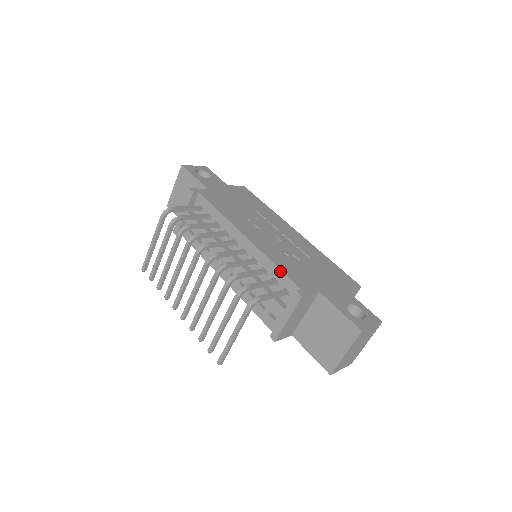
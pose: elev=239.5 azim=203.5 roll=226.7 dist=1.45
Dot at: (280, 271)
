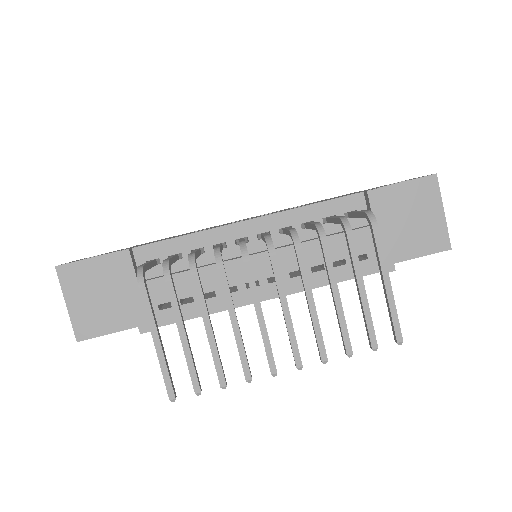
Dot at: (324, 203)
